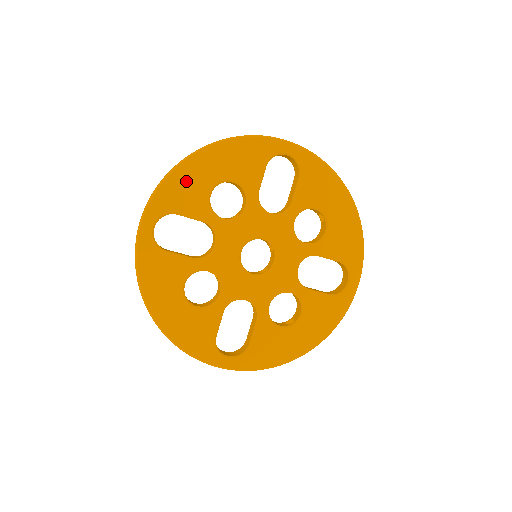
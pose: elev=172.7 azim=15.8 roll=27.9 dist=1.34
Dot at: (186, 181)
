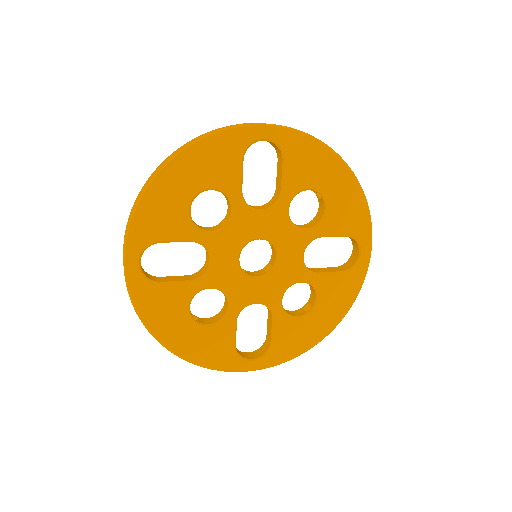
Dot at: (159, 205)
